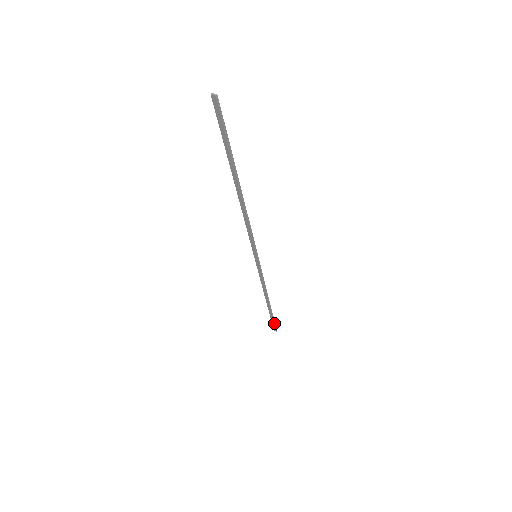
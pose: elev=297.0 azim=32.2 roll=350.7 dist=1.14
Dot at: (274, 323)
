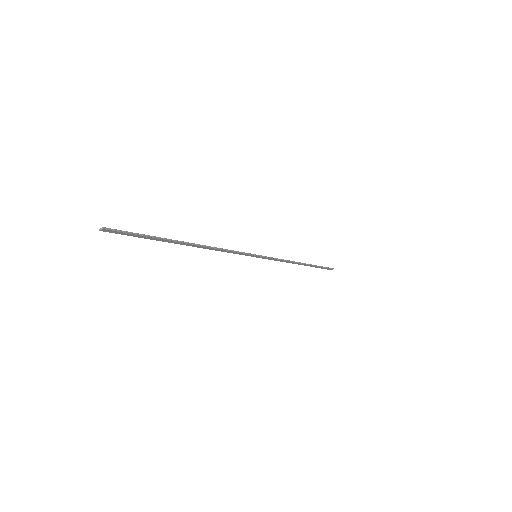
Dot at: (324, 268)
